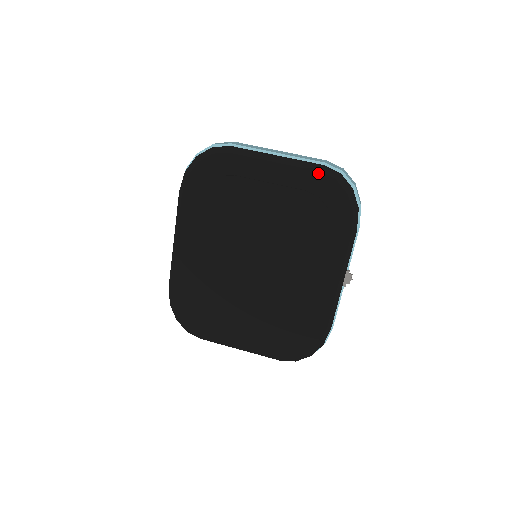
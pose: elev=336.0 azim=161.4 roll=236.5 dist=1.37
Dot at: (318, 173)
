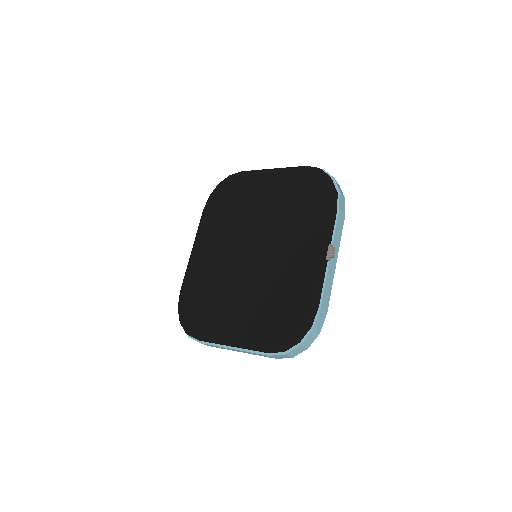
Dot at: (302, 170)
